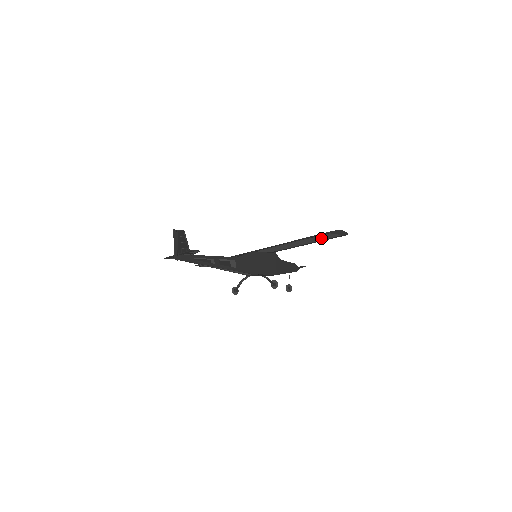
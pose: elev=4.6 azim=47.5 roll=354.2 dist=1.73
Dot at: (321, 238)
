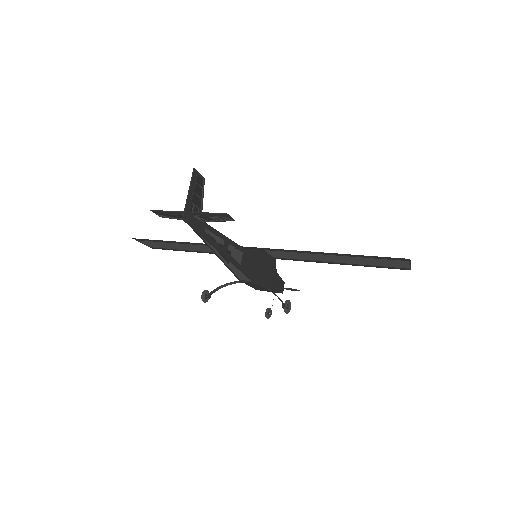
Dot at: (379, 263)
